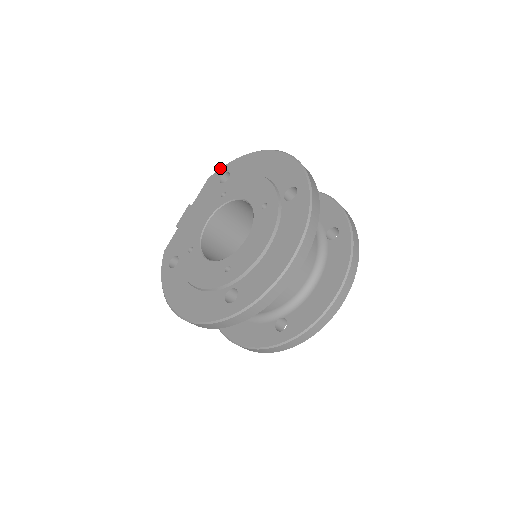
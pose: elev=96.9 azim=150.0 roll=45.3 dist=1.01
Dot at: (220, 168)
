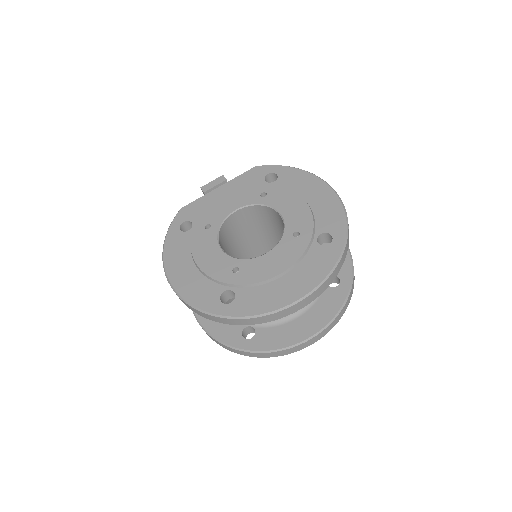
Dot at: (271, 165)
